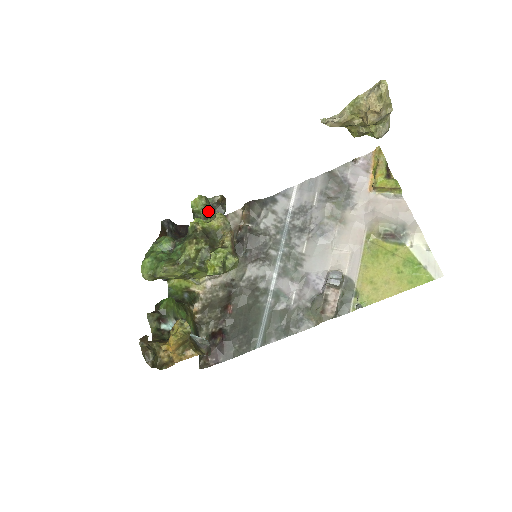
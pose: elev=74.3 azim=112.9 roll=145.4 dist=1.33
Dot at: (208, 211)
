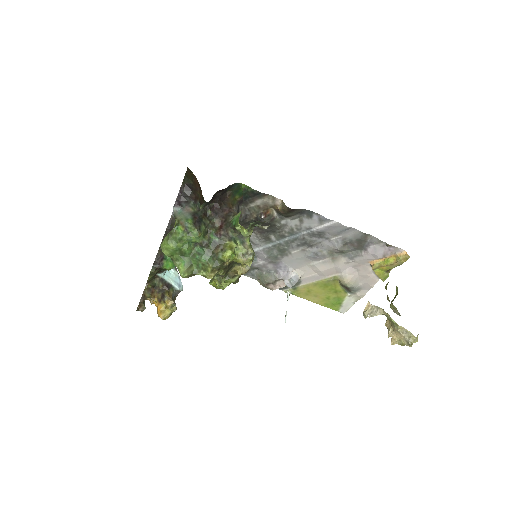
Dot at: occluded
